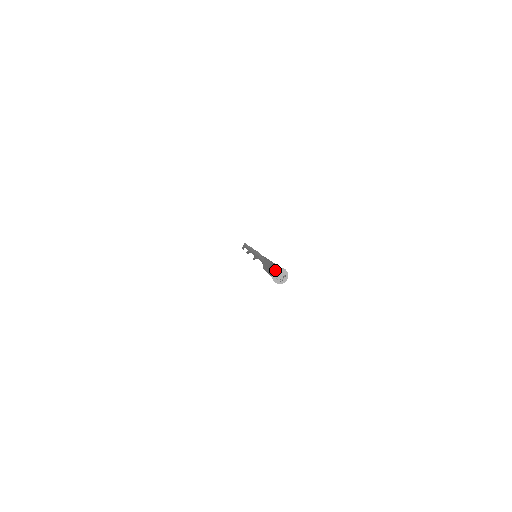
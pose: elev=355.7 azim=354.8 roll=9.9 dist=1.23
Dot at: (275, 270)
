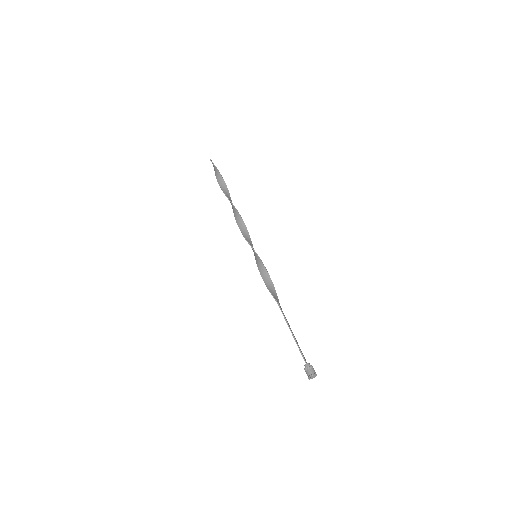
Dot at: (309, 378)
